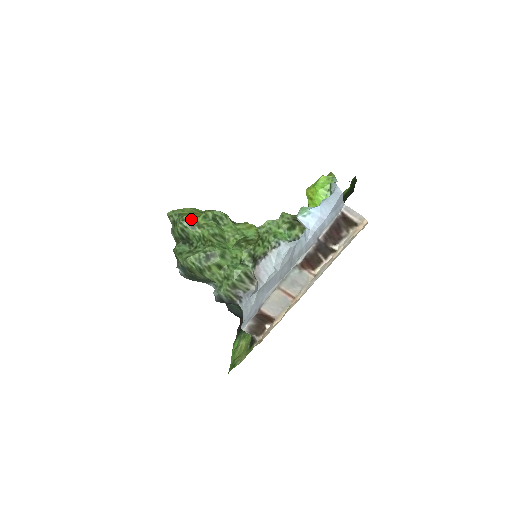
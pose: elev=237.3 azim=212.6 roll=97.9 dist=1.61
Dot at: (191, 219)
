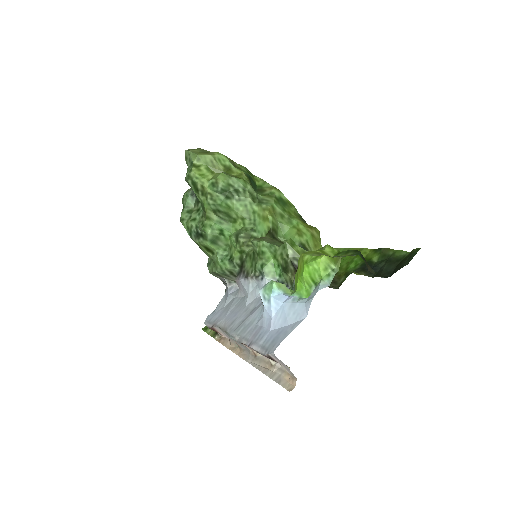
Dot at: (197, 180)
